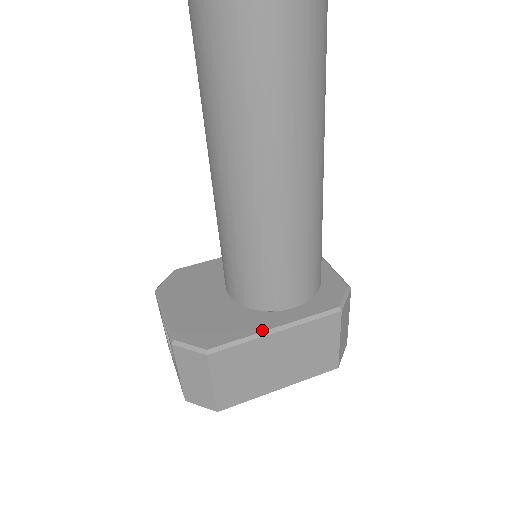
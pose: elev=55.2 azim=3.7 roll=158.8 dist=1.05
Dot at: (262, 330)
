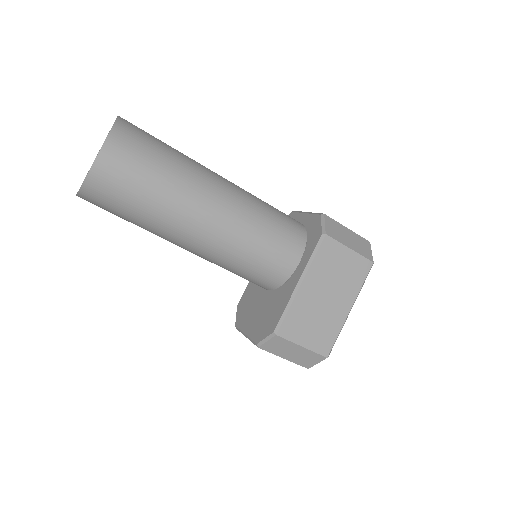
Dot at: (292, 292)
